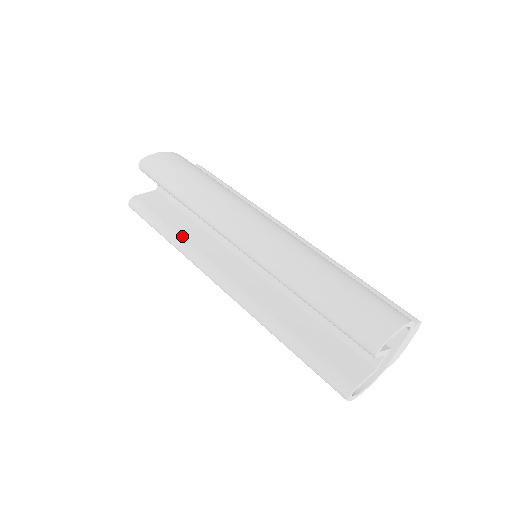
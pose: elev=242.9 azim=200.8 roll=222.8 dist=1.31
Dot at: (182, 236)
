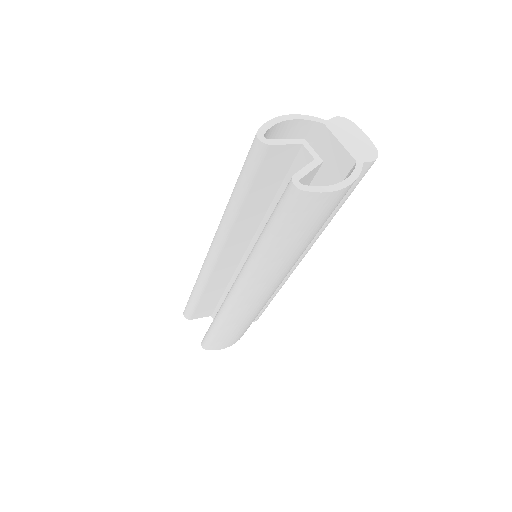
Dot at: occluded
